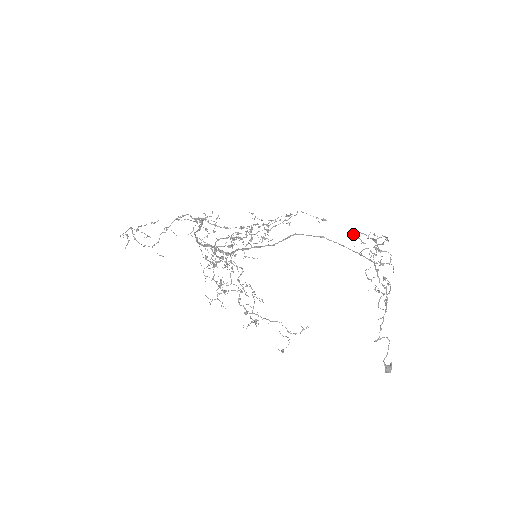
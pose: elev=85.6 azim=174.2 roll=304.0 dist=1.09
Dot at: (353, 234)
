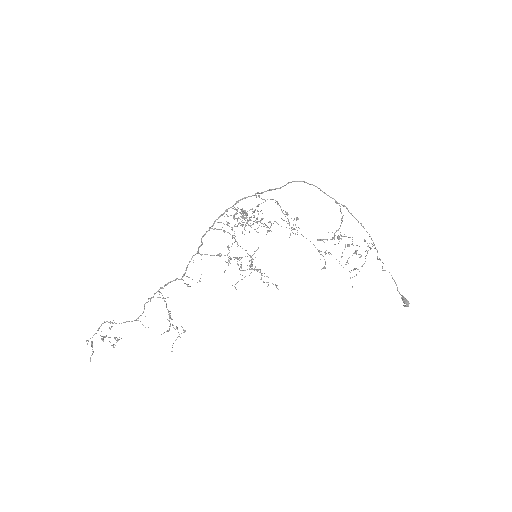
Dot at: (317, 239)
